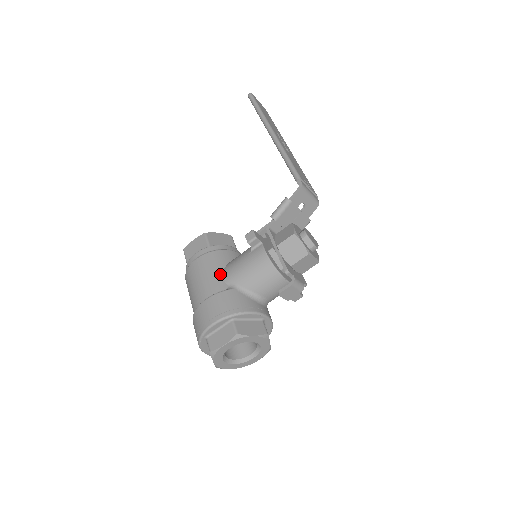
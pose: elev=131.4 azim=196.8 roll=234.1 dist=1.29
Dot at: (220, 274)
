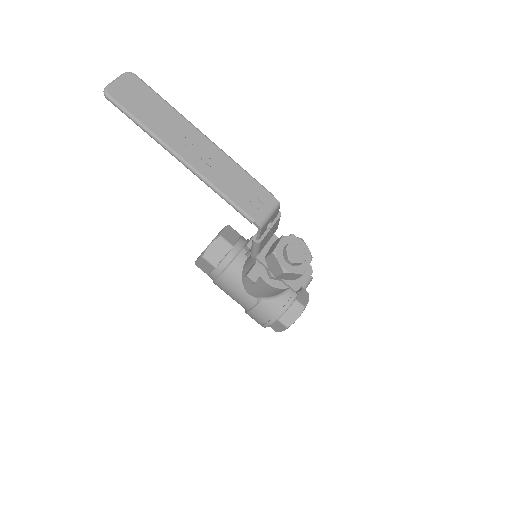
Dot at: (244, 291)
